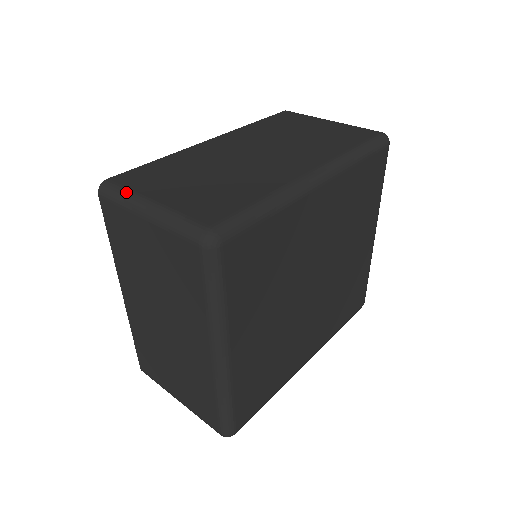
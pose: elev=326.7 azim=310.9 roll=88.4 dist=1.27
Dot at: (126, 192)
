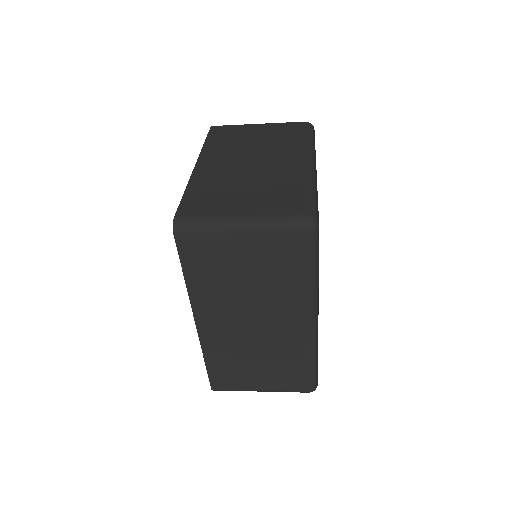
Dot at: occluded
